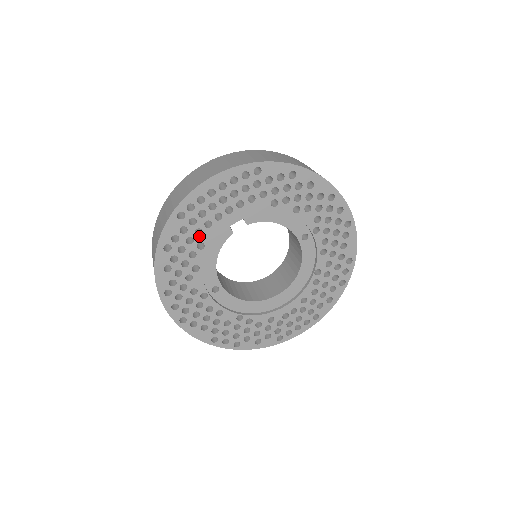
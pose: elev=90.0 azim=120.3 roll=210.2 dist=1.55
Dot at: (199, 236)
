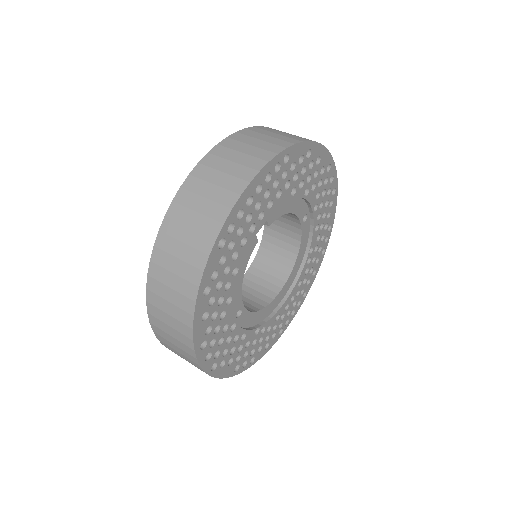
Dot at: (235, 260)
